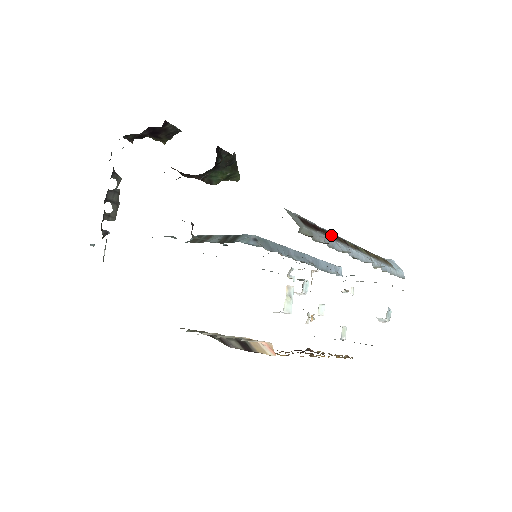
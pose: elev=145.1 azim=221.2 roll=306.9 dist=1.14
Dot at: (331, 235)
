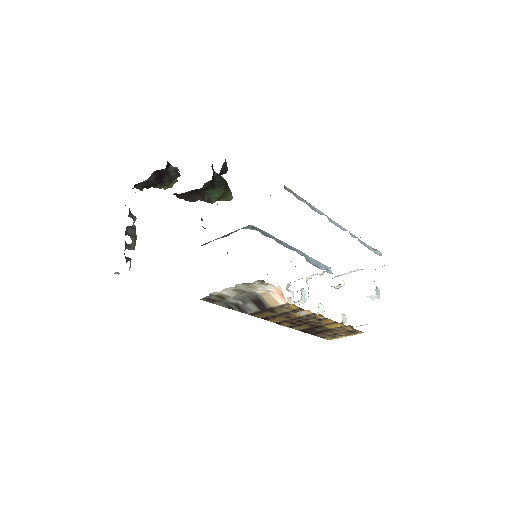
Dot at: occluded
